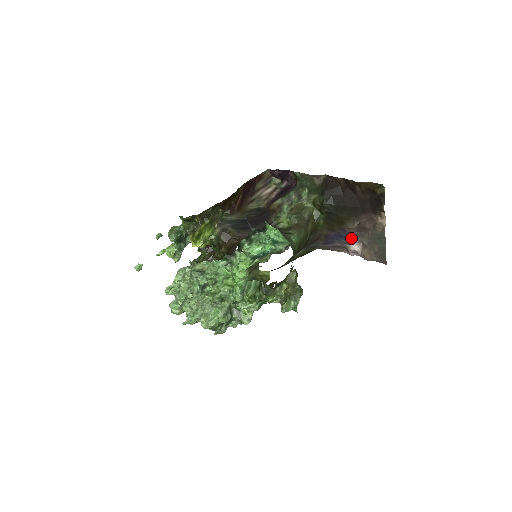
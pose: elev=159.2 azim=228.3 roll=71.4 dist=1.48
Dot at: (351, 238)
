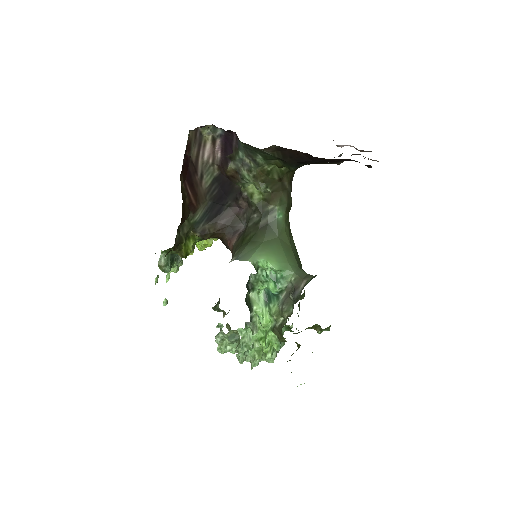
Dot at: occluded
